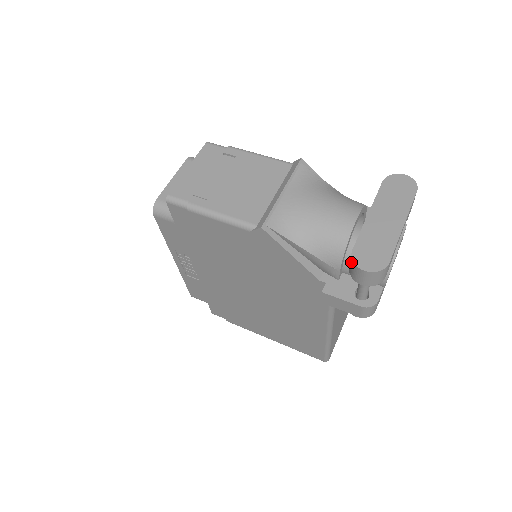
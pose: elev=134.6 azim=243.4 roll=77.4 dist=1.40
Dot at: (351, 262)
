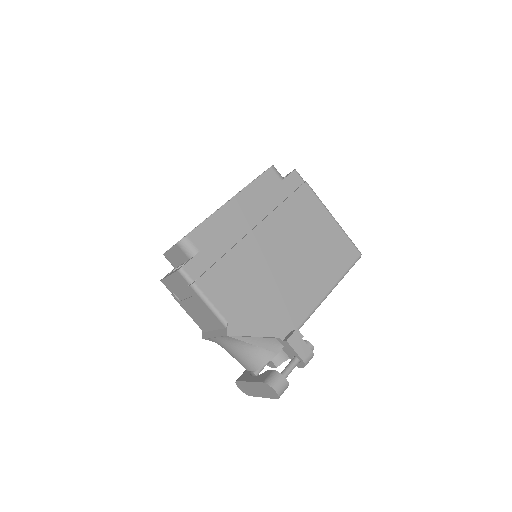
Dot at: occluded
